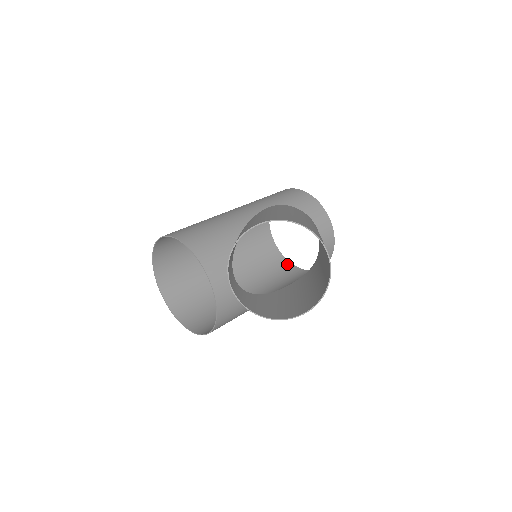
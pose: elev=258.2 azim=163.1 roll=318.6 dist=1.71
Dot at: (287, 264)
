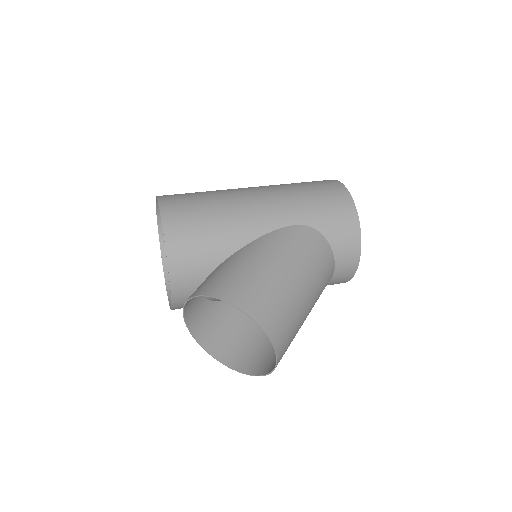
Dot at: occluded
